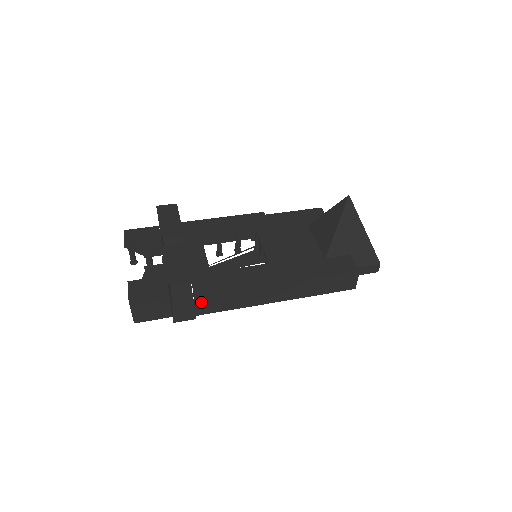
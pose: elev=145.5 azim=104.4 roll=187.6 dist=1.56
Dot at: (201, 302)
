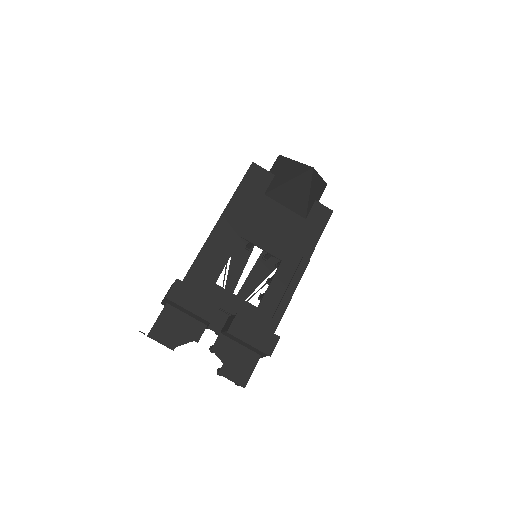
Dot at: occluded
